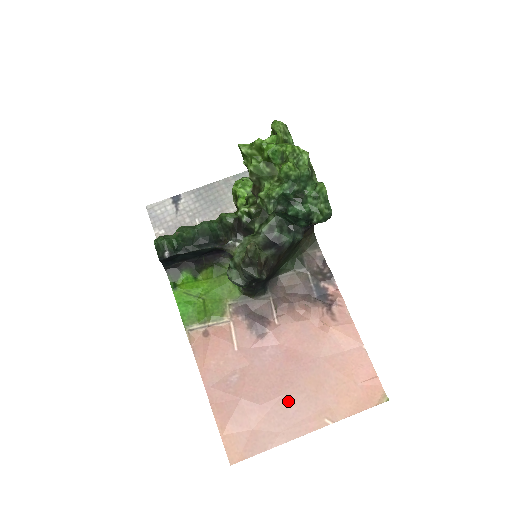
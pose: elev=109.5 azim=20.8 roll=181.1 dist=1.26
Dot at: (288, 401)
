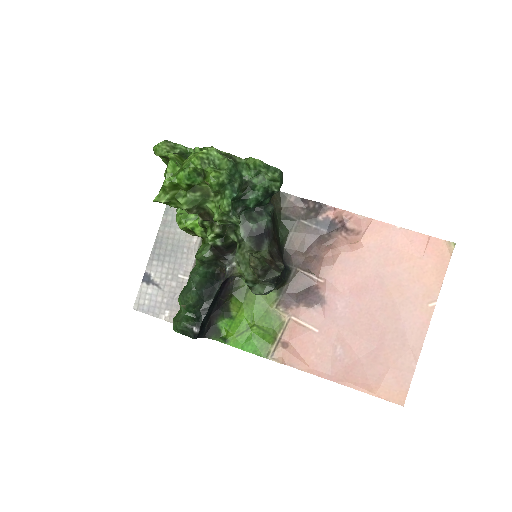
Dot at: (391, 323)
